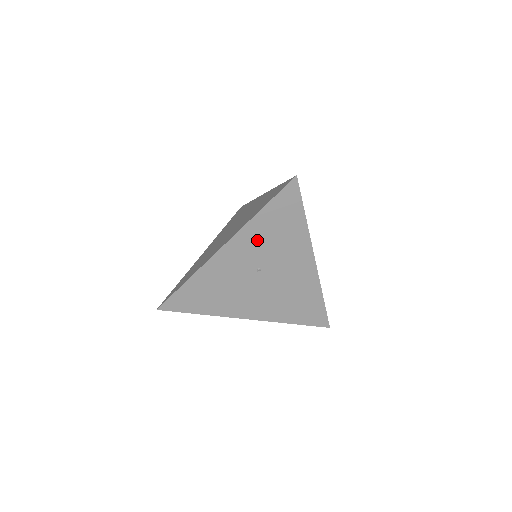
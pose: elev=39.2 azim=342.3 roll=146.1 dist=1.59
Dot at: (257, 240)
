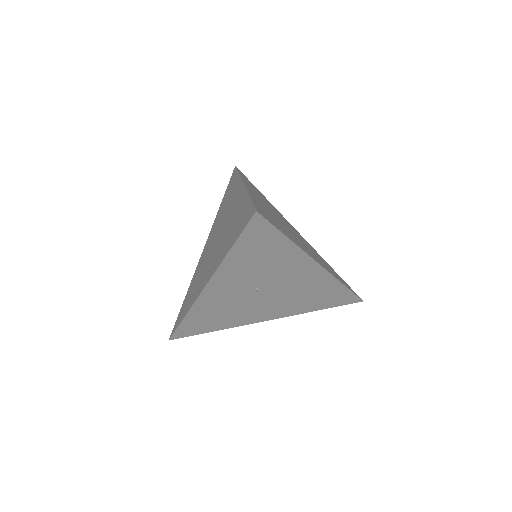
Dot at: (241, 272)
